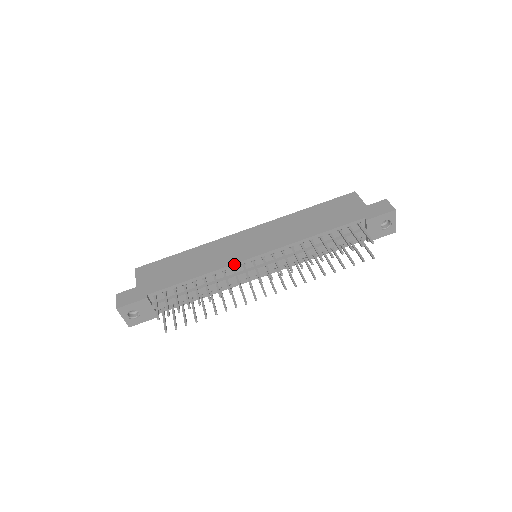
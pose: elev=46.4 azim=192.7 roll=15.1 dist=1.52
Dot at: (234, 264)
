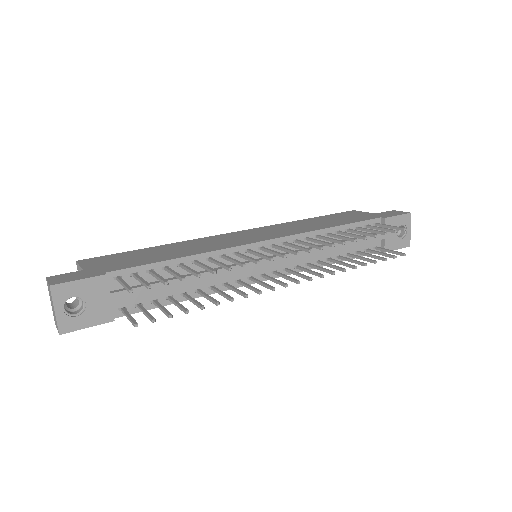
Dot at: (237, 247)
